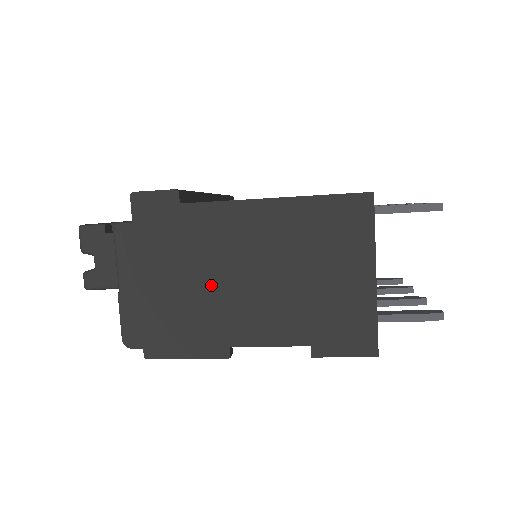
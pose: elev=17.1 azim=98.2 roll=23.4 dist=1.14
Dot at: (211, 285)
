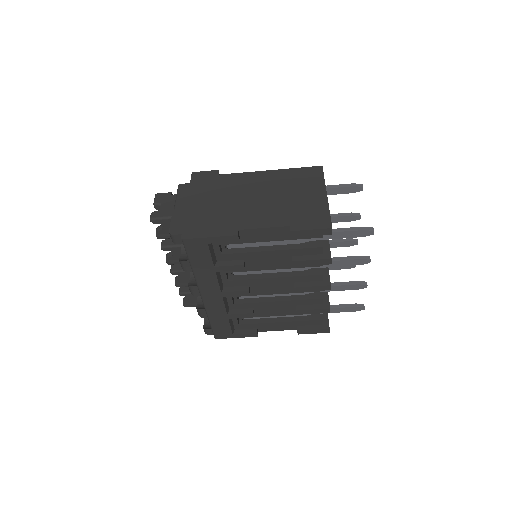
Dot at: (231, 204)
